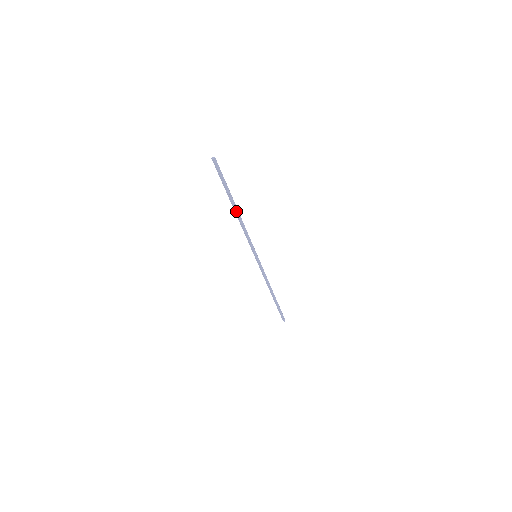
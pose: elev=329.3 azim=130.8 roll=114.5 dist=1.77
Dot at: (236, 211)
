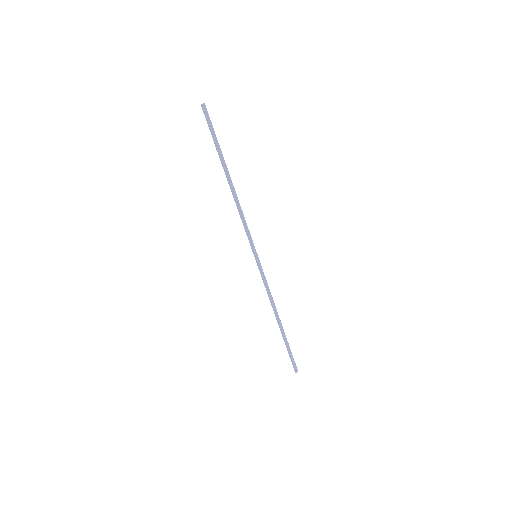
Dot at: (230, 182)
